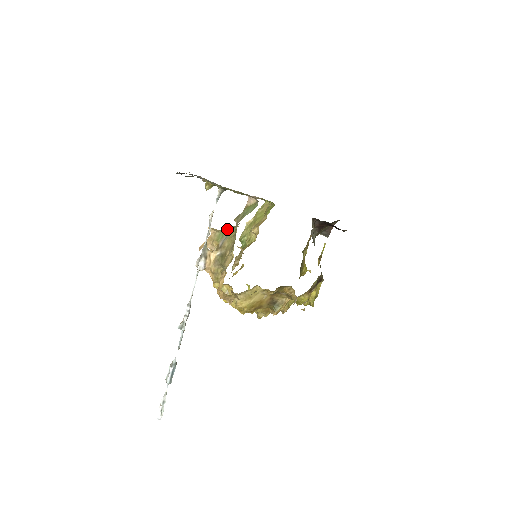
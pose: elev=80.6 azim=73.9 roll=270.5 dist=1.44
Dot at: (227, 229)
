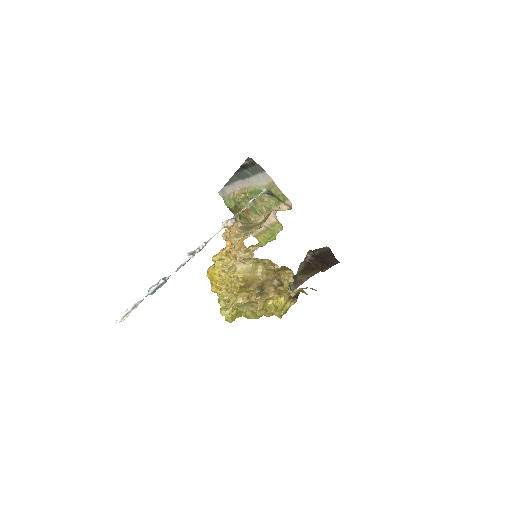
Dot at: occluded
